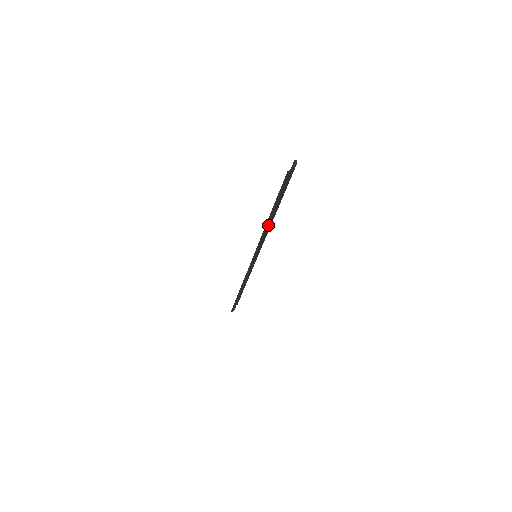
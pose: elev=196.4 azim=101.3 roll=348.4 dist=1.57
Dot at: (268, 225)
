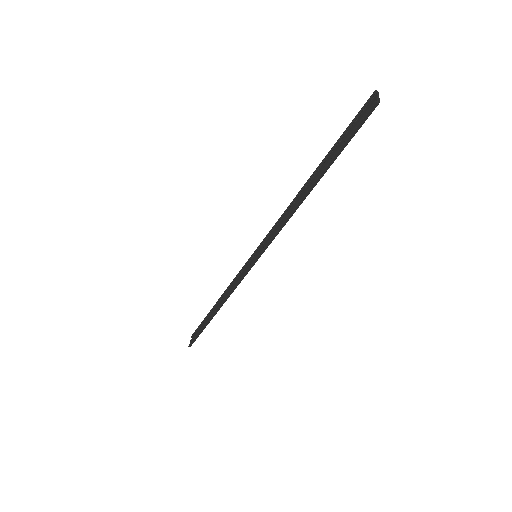
Dot at: (303, 200)
